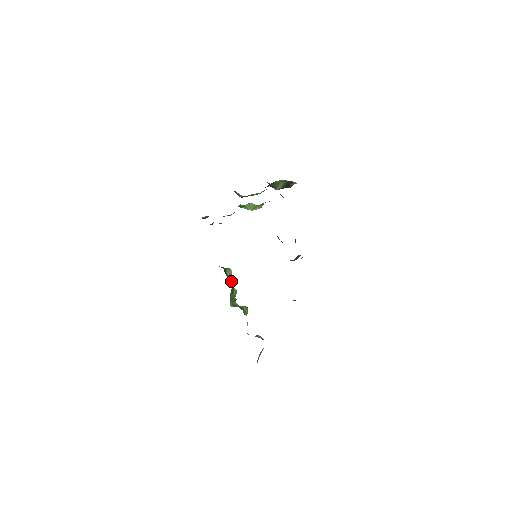
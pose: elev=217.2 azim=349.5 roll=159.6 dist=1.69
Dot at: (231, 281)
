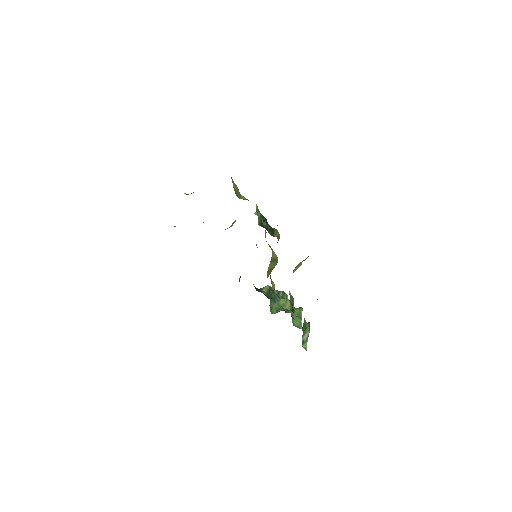
Dot at: occluded
